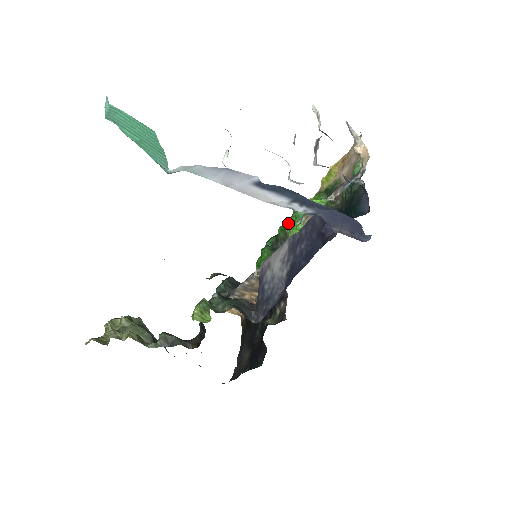
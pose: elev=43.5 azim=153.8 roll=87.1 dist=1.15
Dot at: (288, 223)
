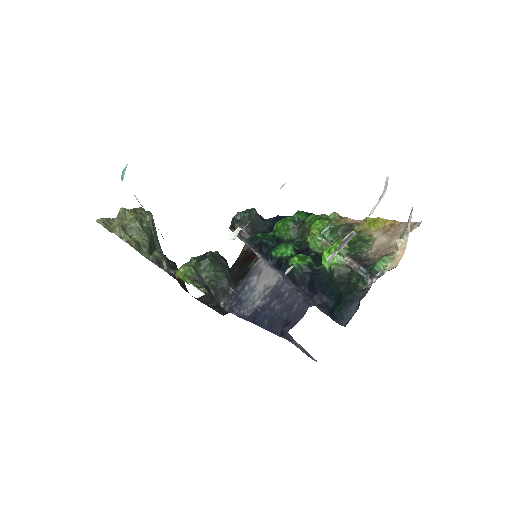
Dot at: (315, 227)
